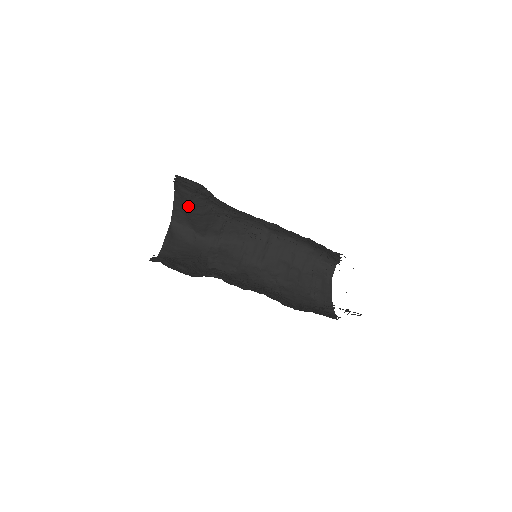
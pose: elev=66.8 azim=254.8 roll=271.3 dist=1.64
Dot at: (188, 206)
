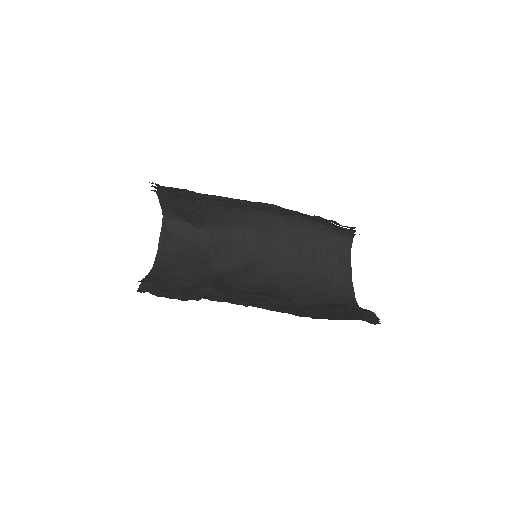
Dot at: (173, 207)
